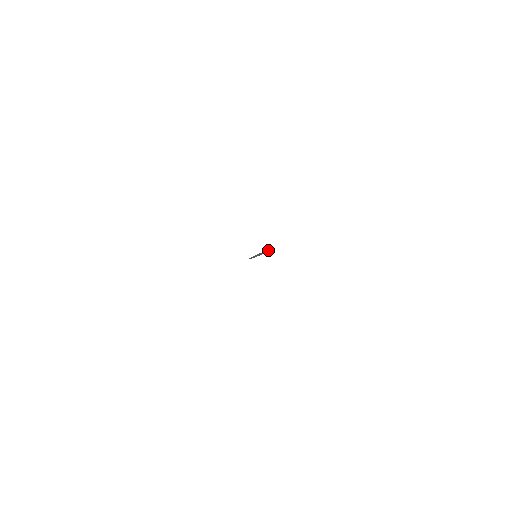
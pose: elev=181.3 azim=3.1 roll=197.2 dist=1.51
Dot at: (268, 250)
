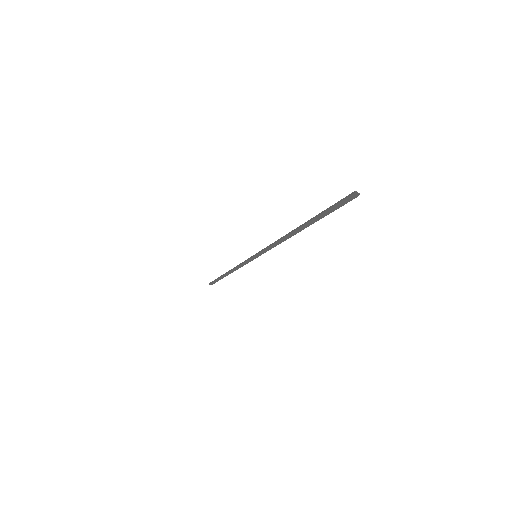
Dot at: (351, 198)
